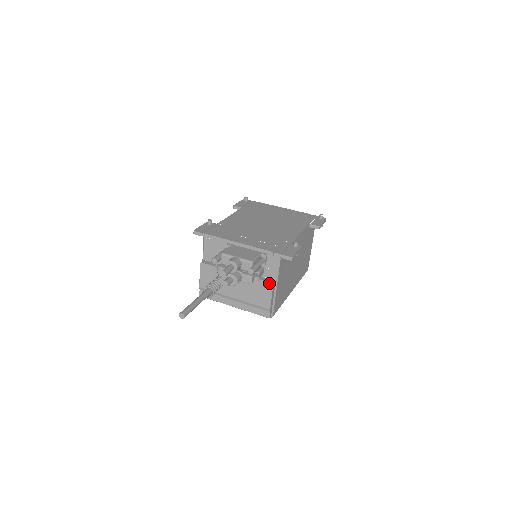
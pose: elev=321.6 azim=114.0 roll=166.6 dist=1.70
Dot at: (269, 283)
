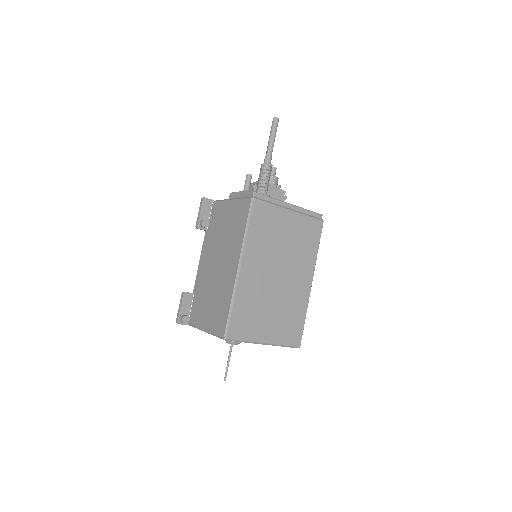
Dot at: occluded
